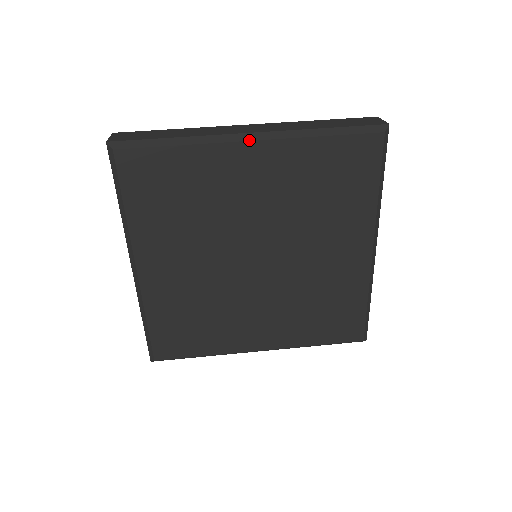
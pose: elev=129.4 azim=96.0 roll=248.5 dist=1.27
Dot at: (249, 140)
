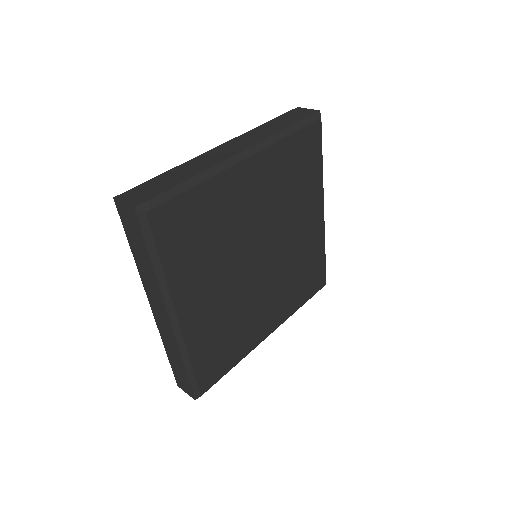
Dot at: (245, 158)
